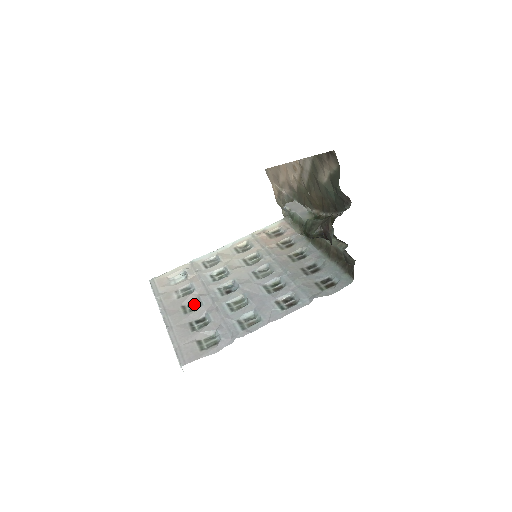
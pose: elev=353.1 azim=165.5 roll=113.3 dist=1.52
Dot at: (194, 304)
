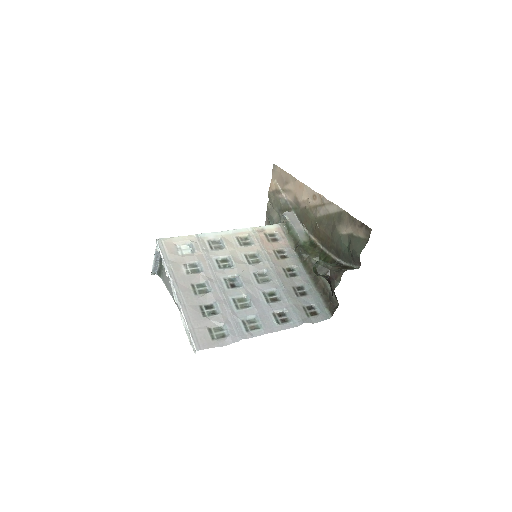
Dot at: (202, 286)
